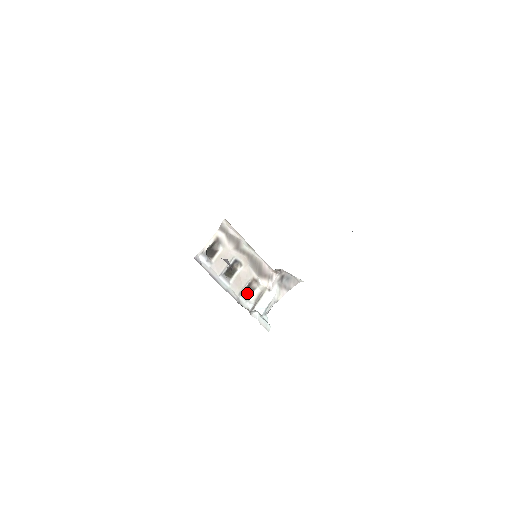
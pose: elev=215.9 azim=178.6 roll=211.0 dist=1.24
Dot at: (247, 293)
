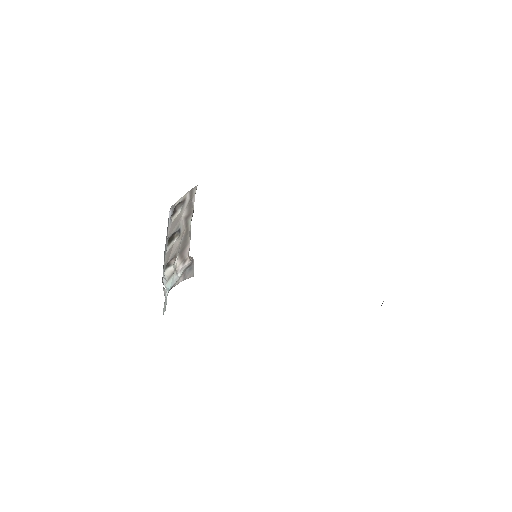
Dot at: occluded
